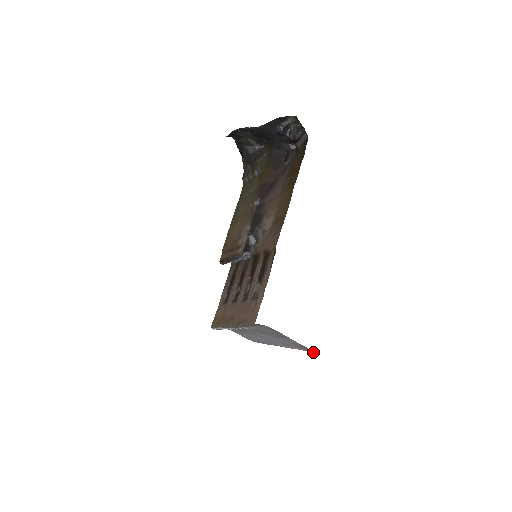
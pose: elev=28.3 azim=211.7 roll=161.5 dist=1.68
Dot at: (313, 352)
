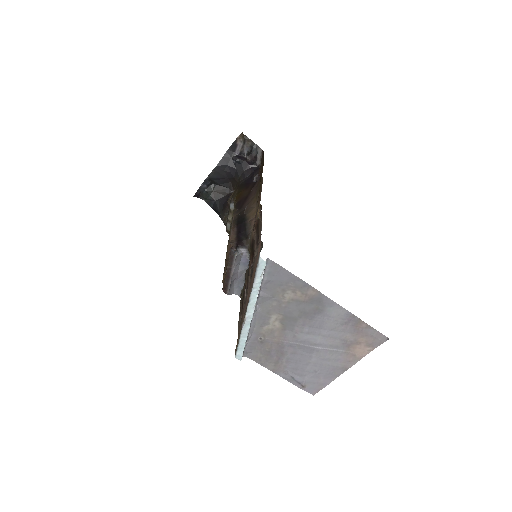
Dot at: (382, 339)
